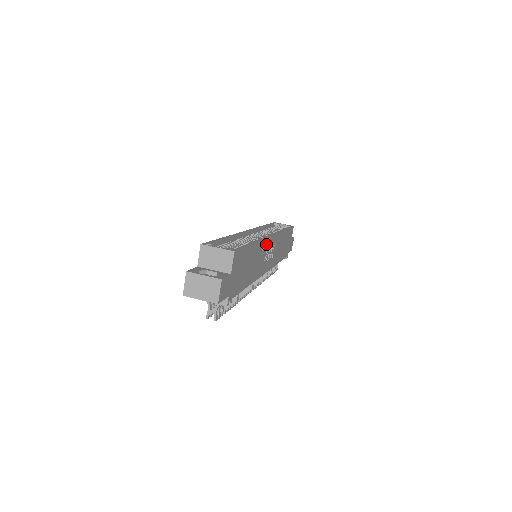
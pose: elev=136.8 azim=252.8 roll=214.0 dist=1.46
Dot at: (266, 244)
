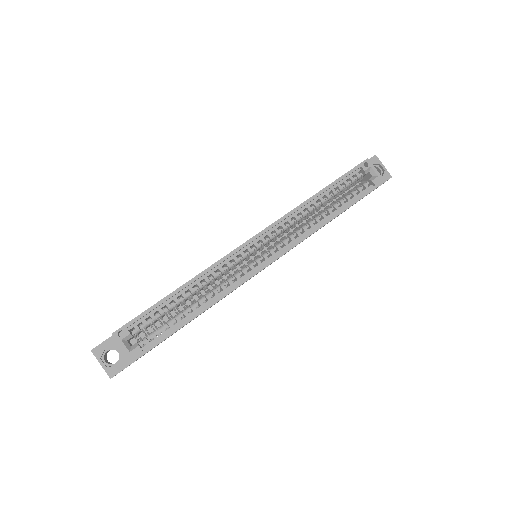
Dot at: occluded
